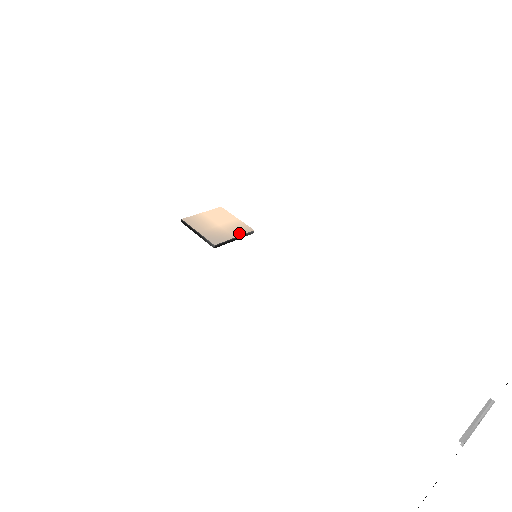
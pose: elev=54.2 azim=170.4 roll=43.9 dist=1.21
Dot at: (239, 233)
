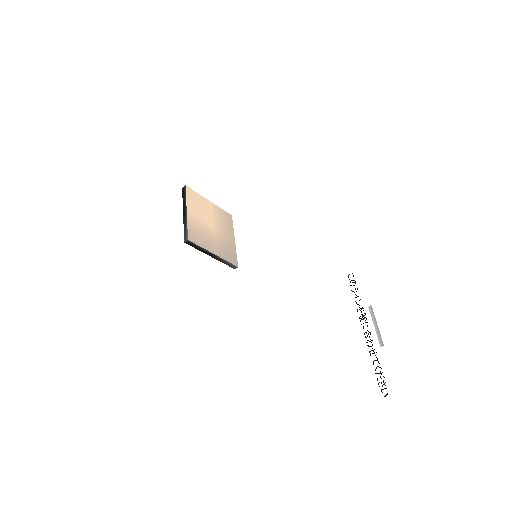
Dot at: (231, 230)
